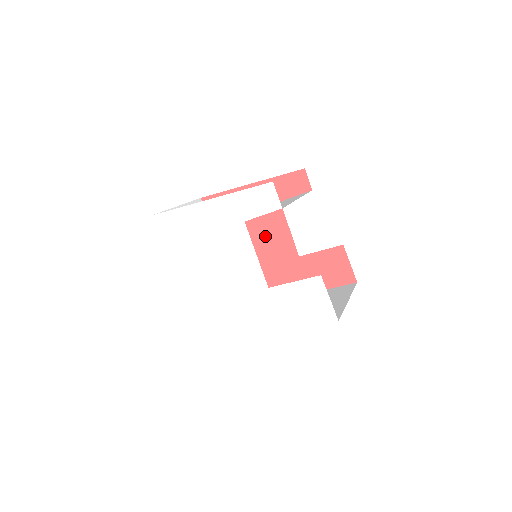
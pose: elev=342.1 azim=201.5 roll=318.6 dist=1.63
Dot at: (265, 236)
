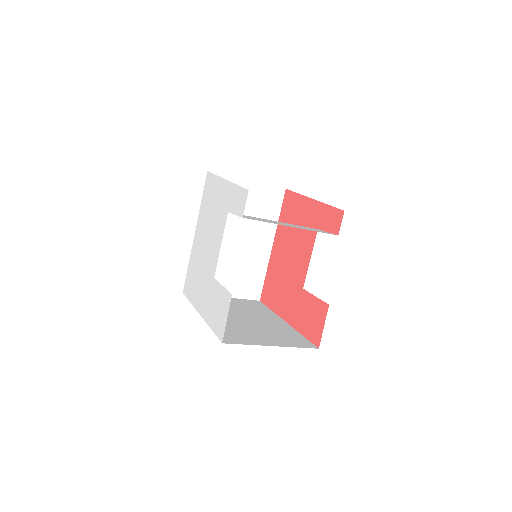
Dot at: (297, 252)
